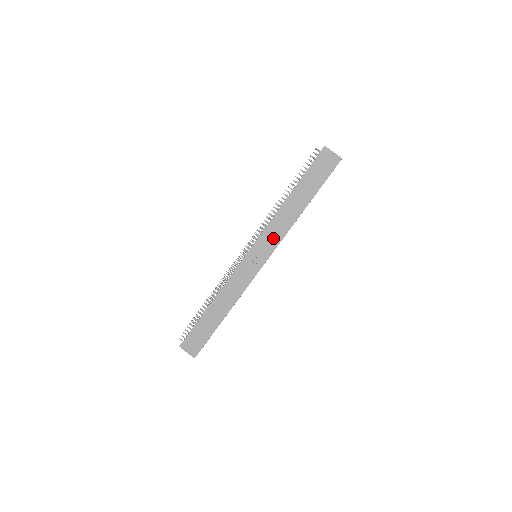
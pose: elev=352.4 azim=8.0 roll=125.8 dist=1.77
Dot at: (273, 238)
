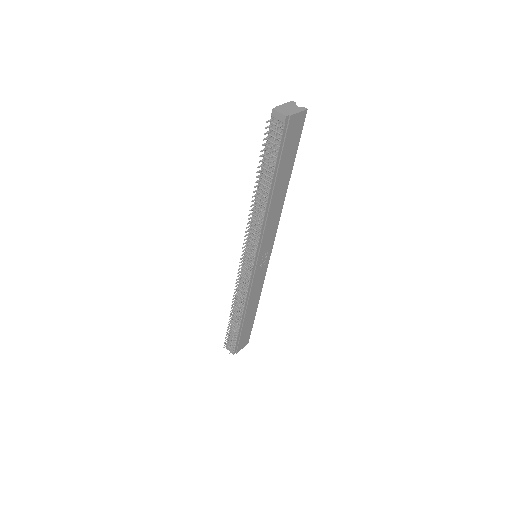
Dot at: (270, 234)
